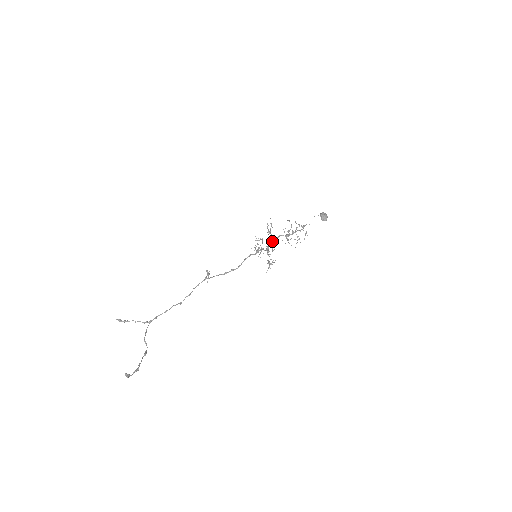
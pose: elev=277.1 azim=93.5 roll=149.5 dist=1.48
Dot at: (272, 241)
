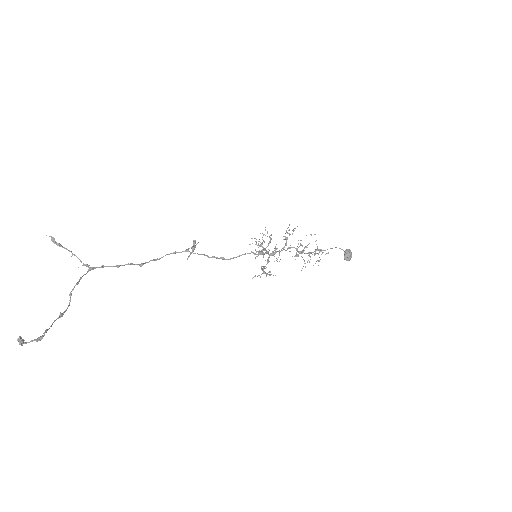
Dot at: occluded
